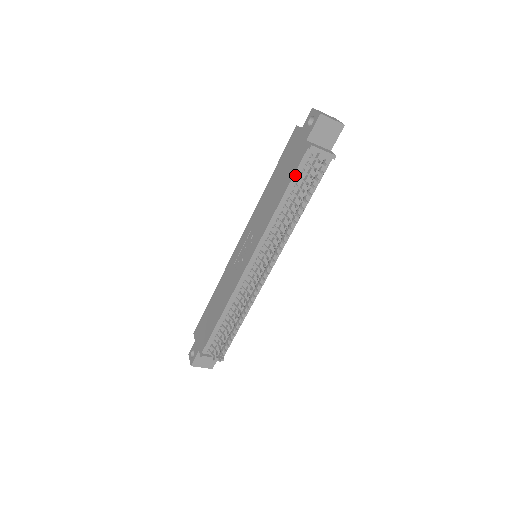
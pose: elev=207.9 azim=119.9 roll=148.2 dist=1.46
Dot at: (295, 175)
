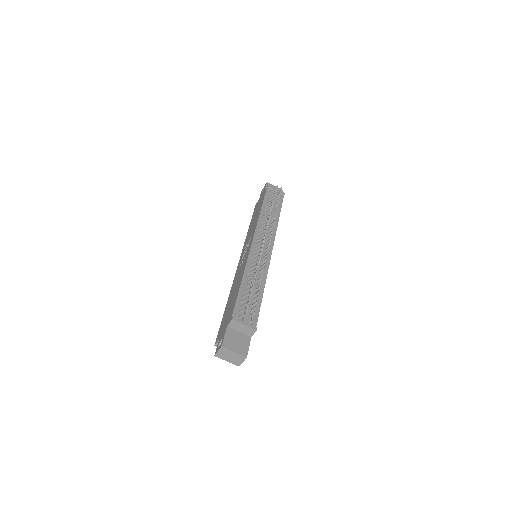
Dot at: (265, 199)
